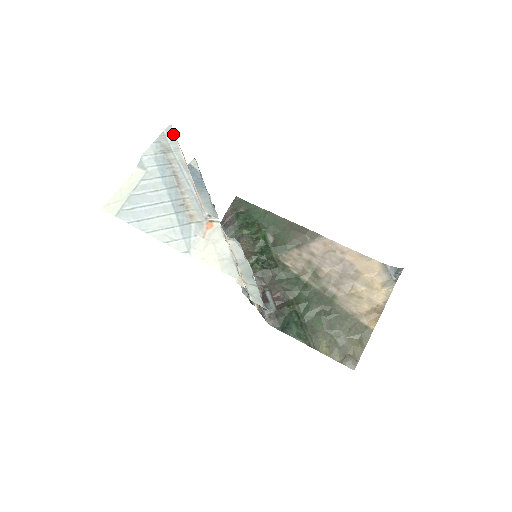
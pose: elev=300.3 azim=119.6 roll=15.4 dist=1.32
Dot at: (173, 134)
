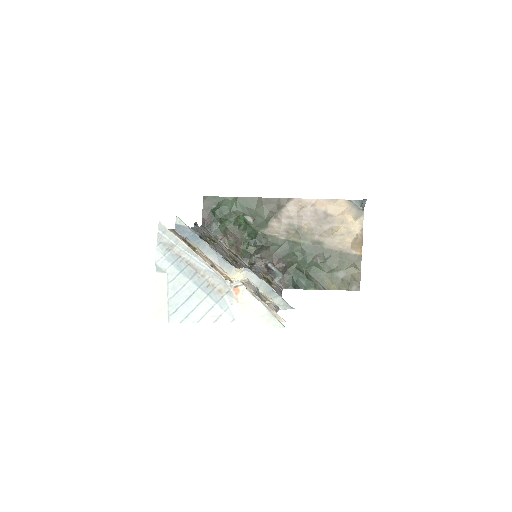
Dot at: (166, 229)
